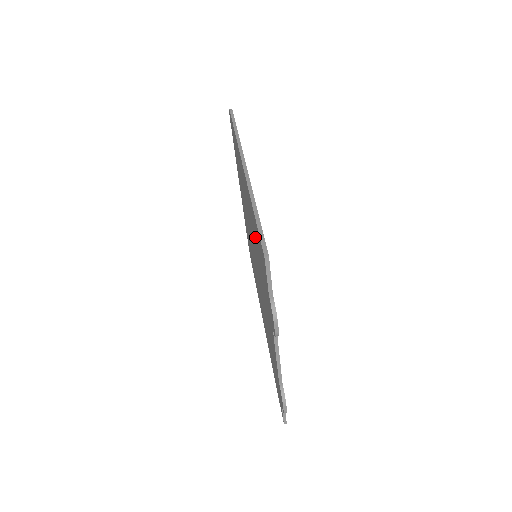
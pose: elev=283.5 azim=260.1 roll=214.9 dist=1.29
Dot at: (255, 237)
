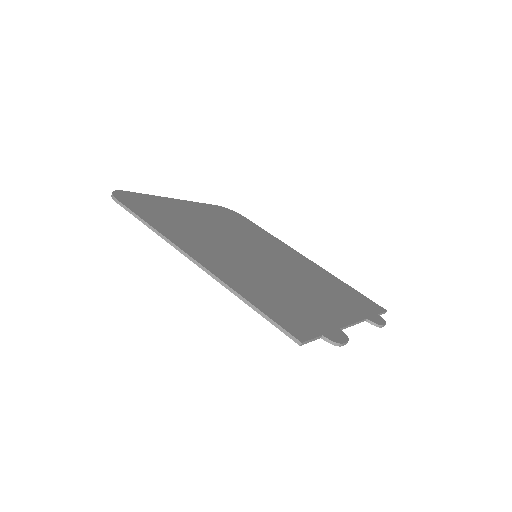
Dot at: occluded
